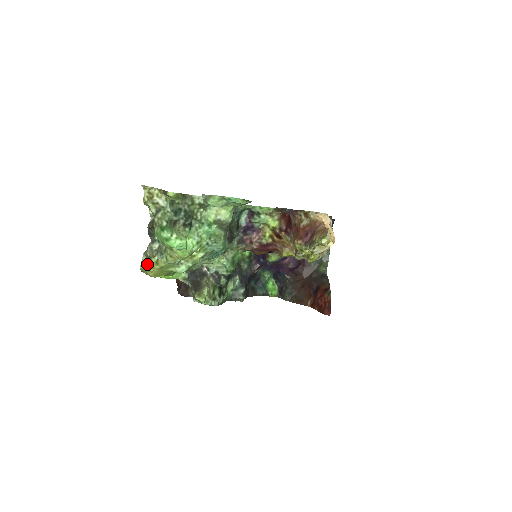
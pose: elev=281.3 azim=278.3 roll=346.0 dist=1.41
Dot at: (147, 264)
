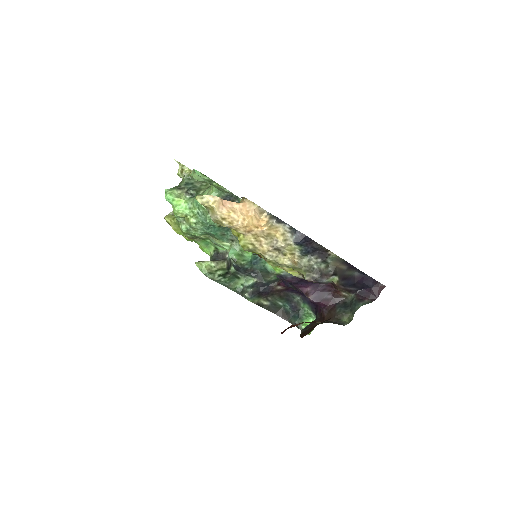
Dot at: (169, 217)
